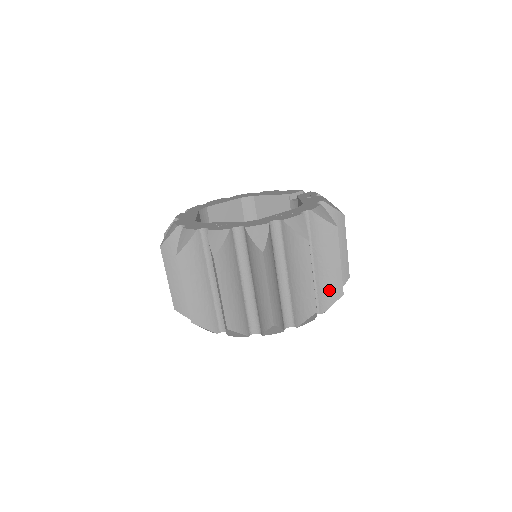
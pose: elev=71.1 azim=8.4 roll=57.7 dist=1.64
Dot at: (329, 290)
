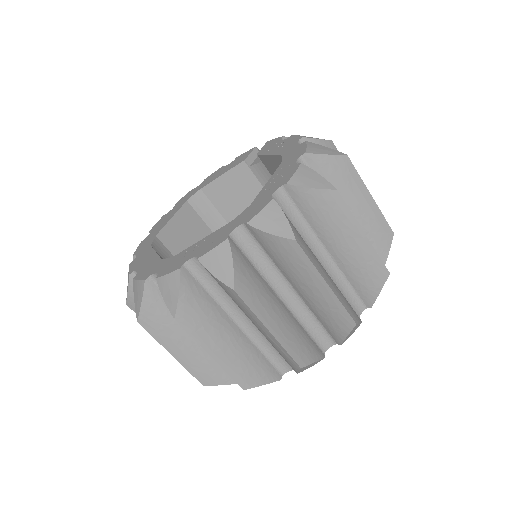
Dot at: (376, 239)
